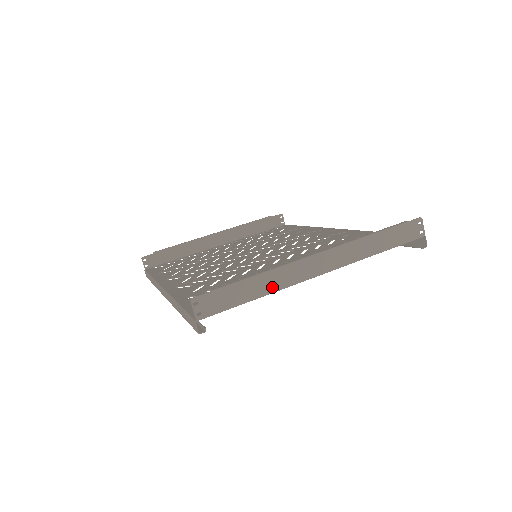
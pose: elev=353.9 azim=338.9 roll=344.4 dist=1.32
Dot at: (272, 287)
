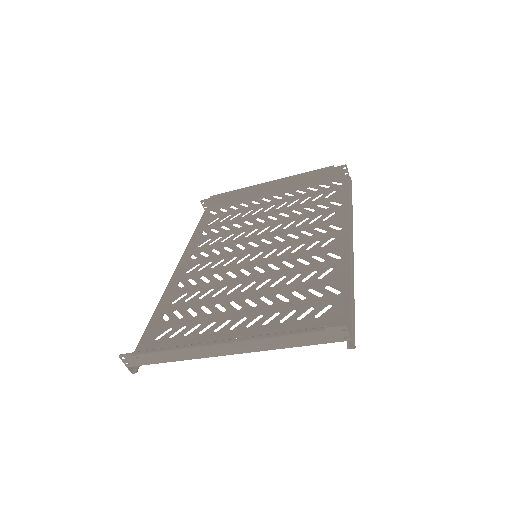
Dot at: (183, 357)
